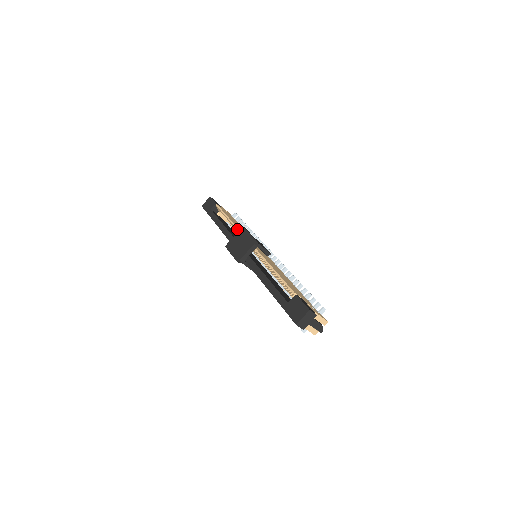
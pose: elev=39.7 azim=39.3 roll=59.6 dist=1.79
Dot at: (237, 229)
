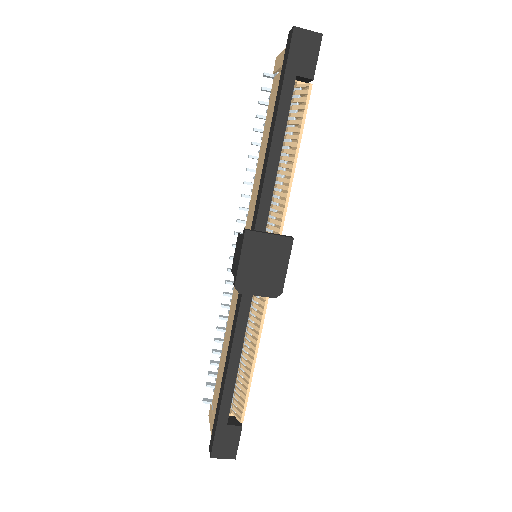
Dot at: (284, 215)
